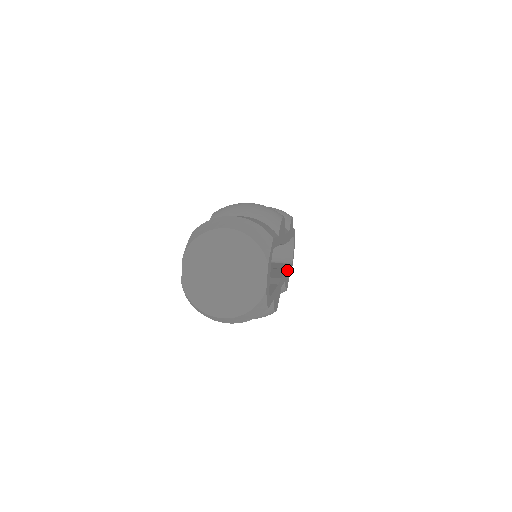
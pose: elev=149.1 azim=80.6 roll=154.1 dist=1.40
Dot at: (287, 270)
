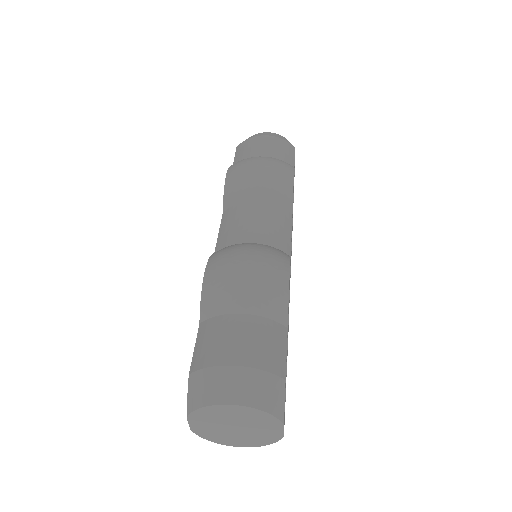
Dot at: occluded
